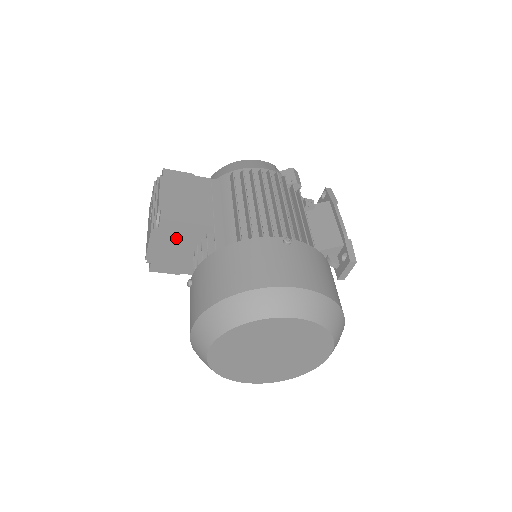
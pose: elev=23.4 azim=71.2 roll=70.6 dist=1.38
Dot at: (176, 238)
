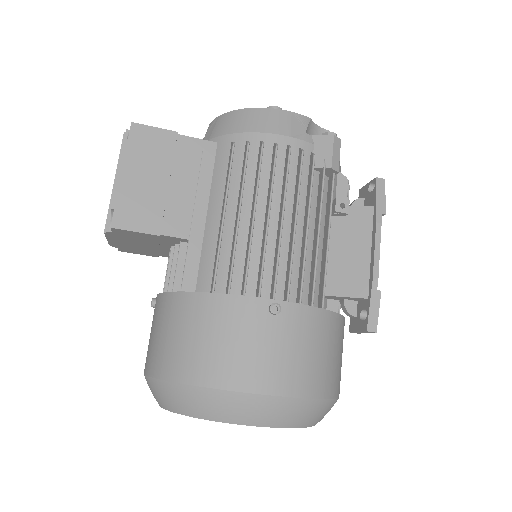
Dot at: (140, 240)
